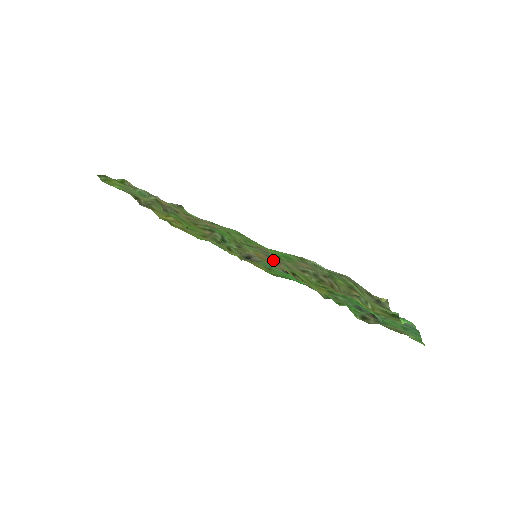
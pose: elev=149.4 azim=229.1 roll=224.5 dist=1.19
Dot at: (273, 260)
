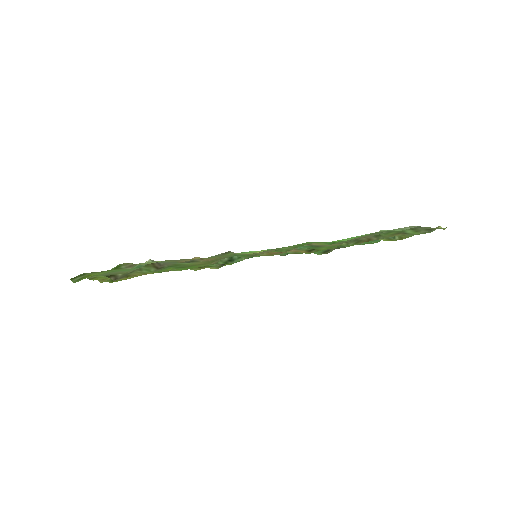
Dot at: occluded
